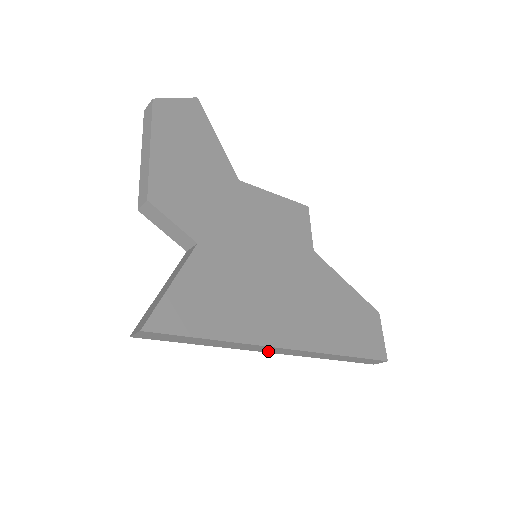
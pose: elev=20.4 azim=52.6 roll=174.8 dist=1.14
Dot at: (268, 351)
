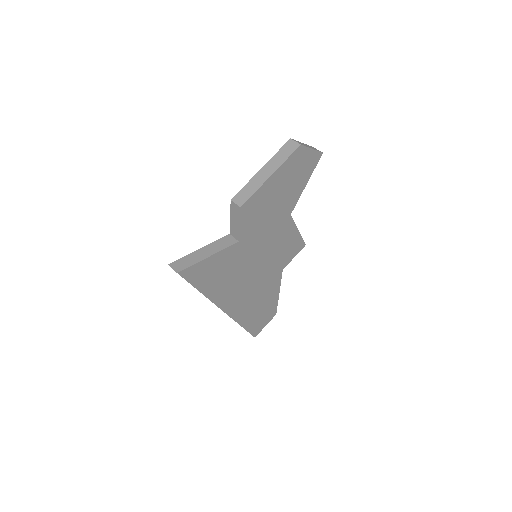
Dot at: occluded
